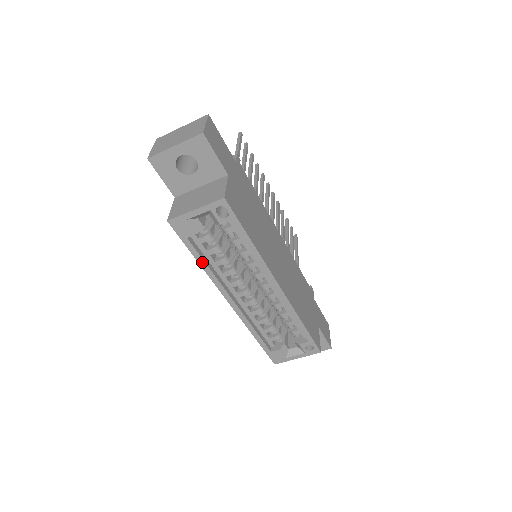
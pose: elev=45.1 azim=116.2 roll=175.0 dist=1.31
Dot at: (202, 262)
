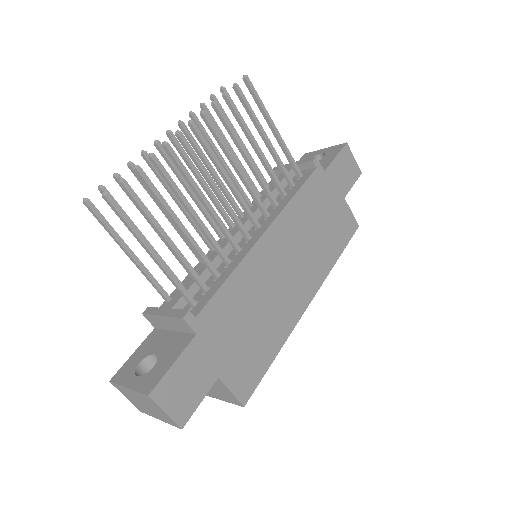
Dot at: occluded
